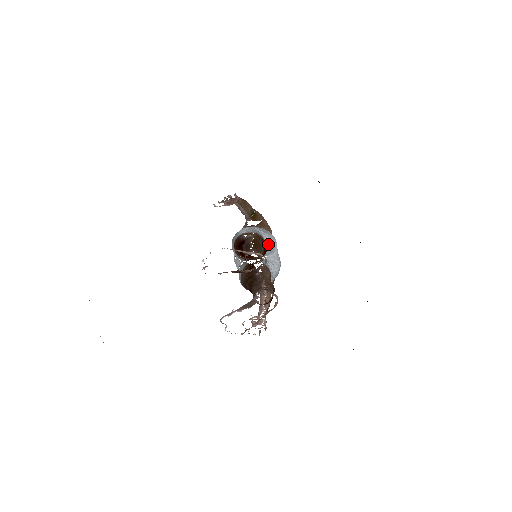
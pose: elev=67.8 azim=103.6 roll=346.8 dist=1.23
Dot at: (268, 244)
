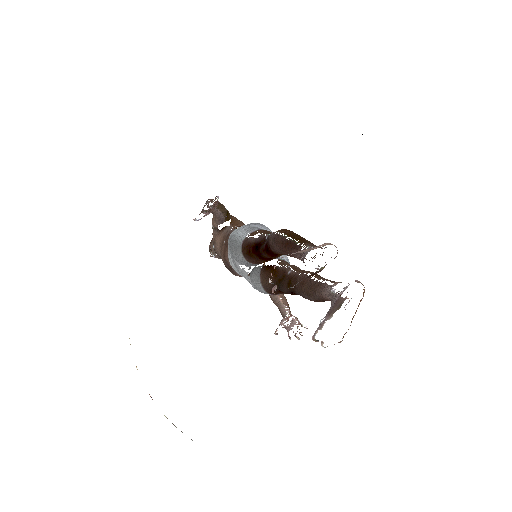
Dot at: occluded
